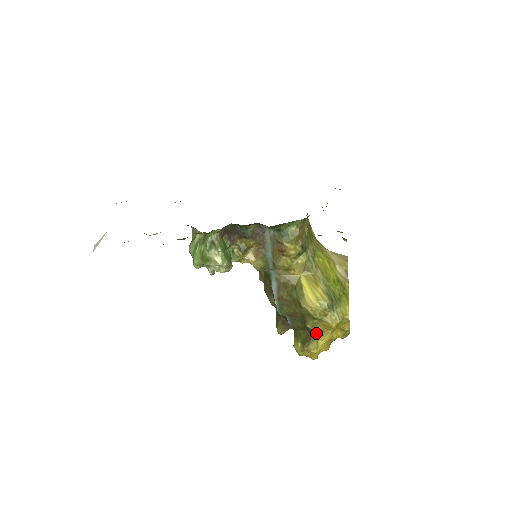
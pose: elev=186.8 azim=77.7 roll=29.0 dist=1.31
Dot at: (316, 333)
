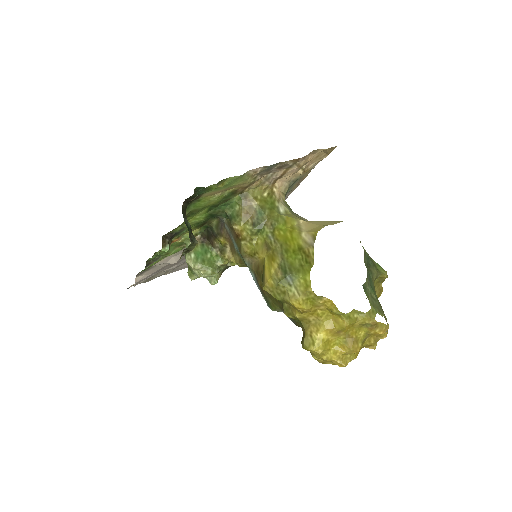
Dot at: (304, 323)
